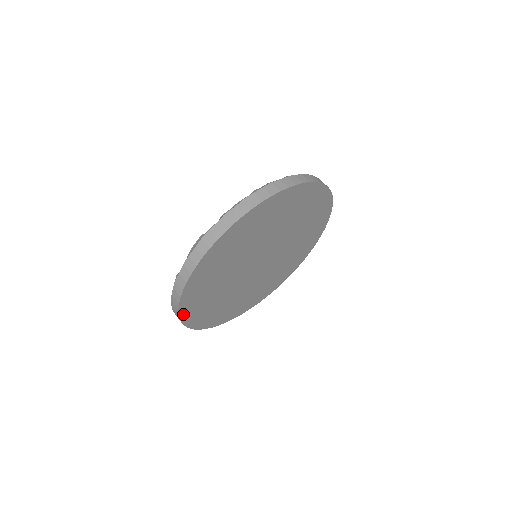
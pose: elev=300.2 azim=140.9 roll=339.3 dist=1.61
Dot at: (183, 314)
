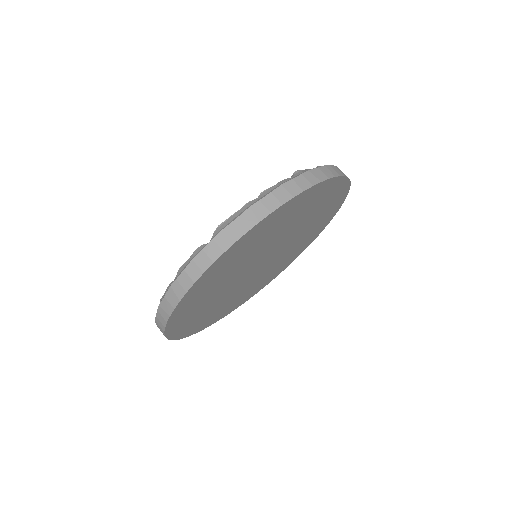
Dot at: (202, 328)
